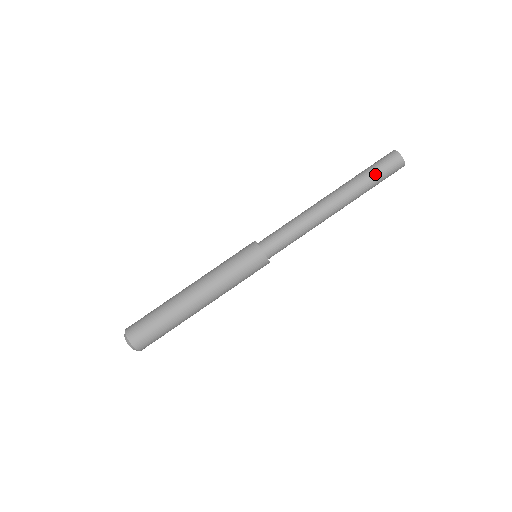
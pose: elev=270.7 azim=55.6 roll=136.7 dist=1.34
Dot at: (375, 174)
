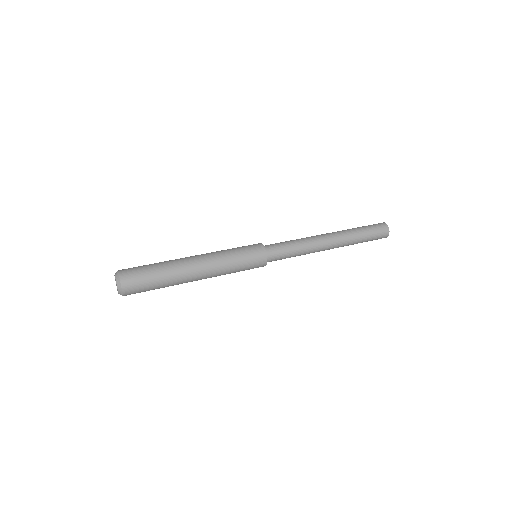
Dot at: (366, 230)
